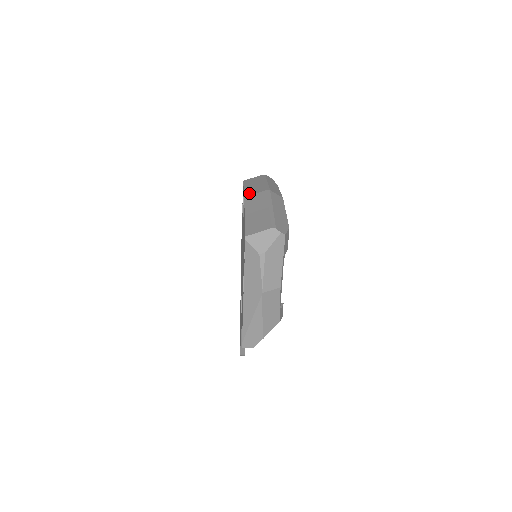
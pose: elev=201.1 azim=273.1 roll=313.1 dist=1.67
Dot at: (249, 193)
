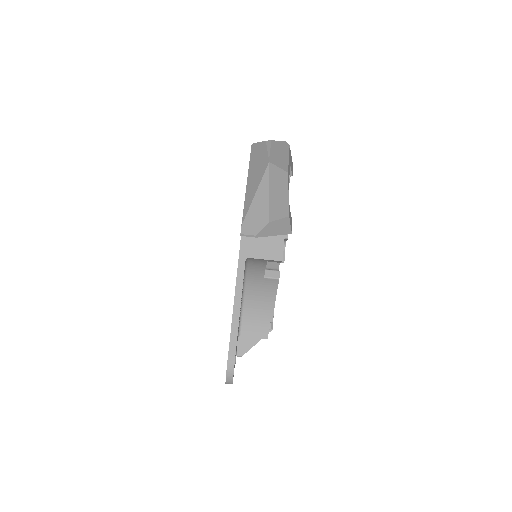
Dot at: occluded
